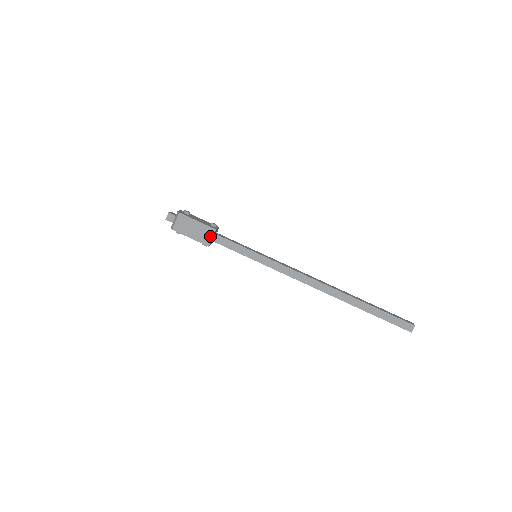
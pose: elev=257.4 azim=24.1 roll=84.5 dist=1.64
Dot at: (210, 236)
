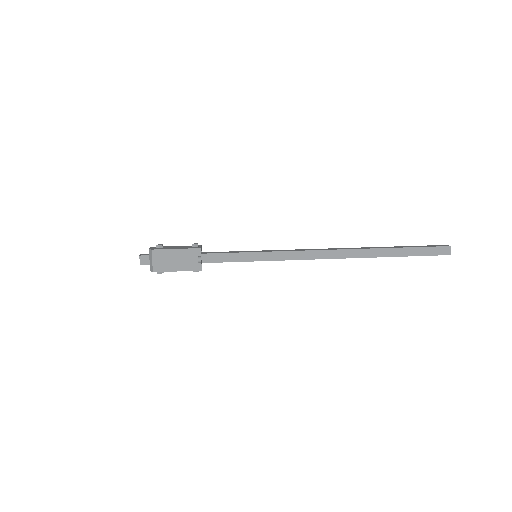
Dot at: (197, 259)
